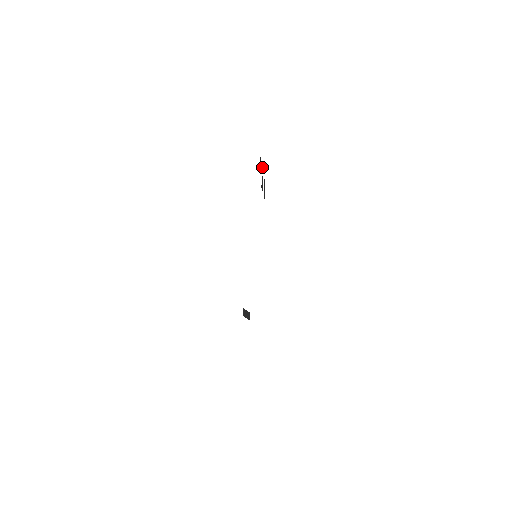
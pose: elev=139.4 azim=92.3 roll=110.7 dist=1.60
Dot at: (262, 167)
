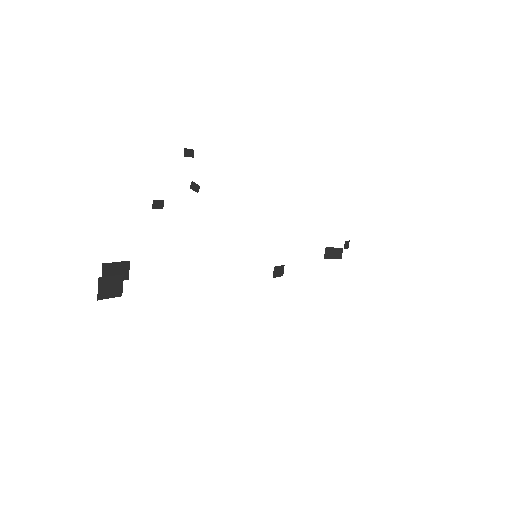
Dot at: (153, 205)
